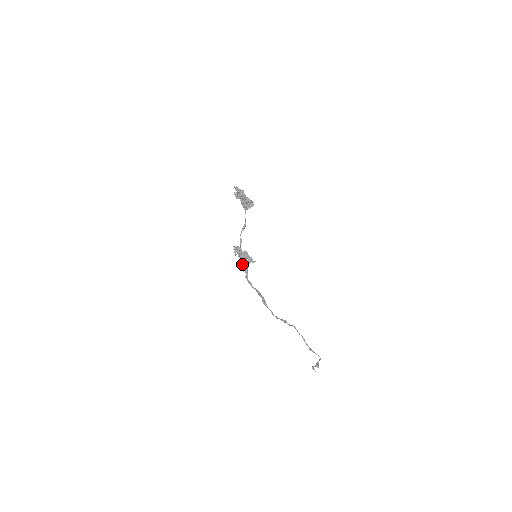
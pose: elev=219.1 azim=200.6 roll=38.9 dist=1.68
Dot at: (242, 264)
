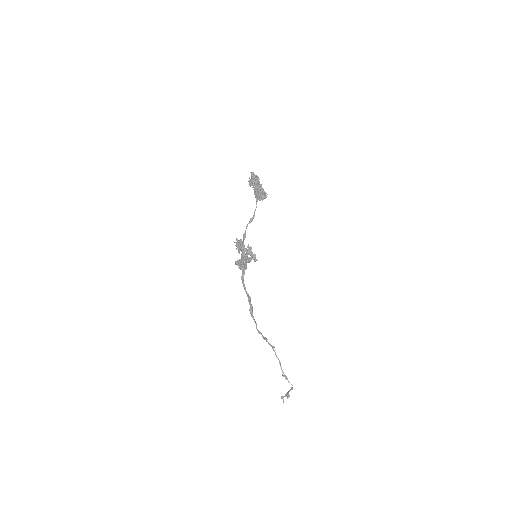
Dot at: (242, 261)
